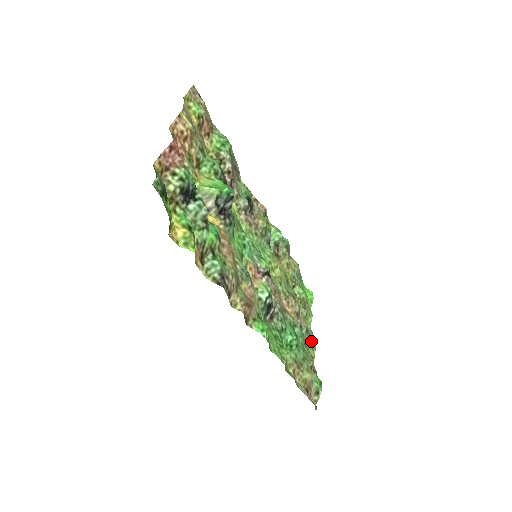
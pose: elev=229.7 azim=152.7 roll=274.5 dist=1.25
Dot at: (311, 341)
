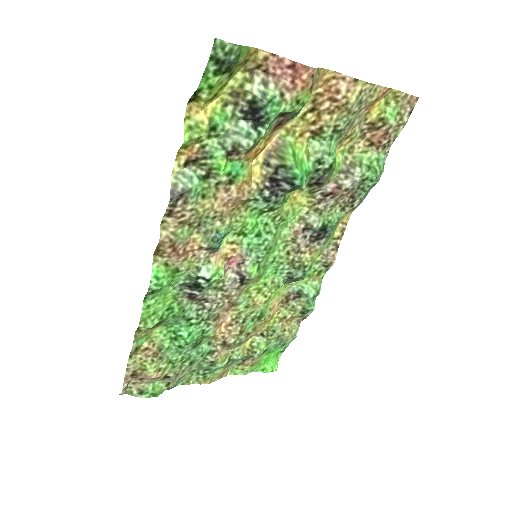
Dot at: (205, 374)
